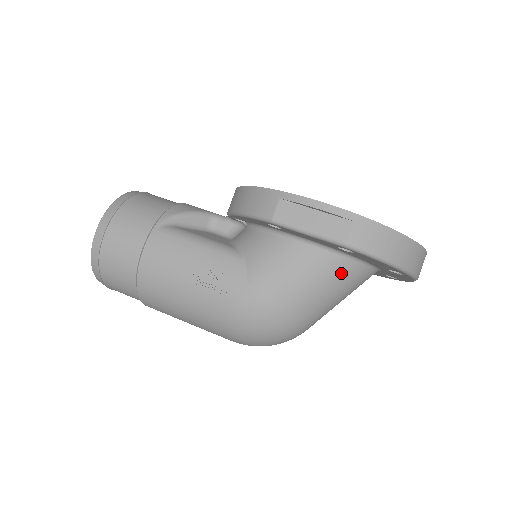
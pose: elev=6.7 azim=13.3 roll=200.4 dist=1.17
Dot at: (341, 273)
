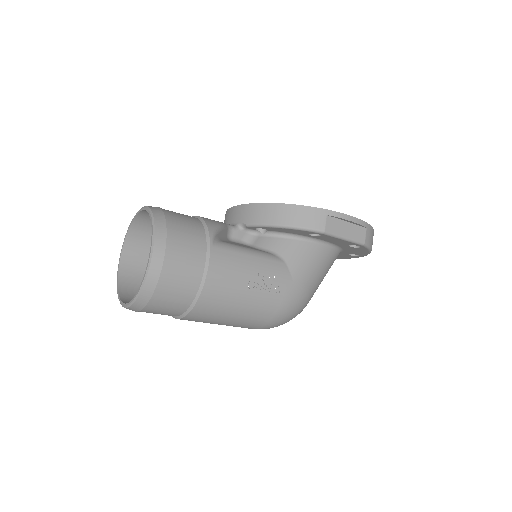
Dot at: (333, 261)
